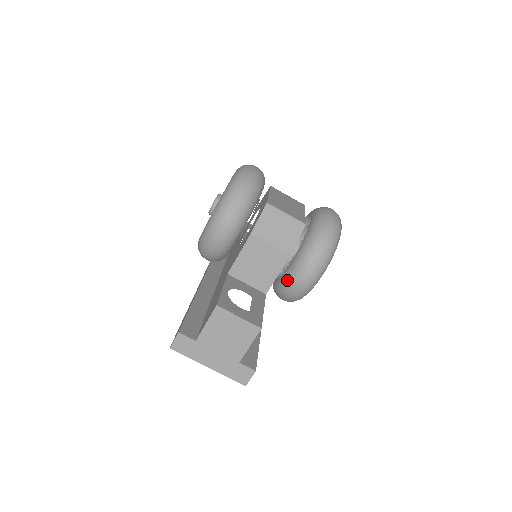
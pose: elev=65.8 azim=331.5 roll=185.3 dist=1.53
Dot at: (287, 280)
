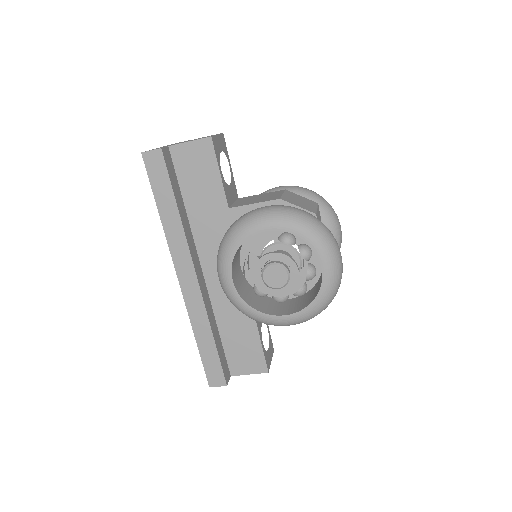
Dot at: occluded
